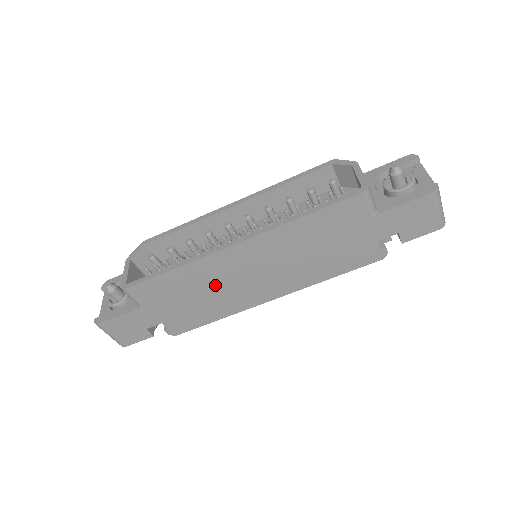
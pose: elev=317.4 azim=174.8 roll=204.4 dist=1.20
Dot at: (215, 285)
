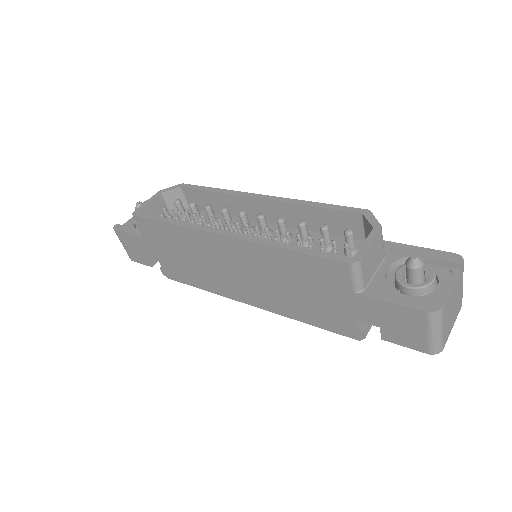
Dot at: (201, 258)
